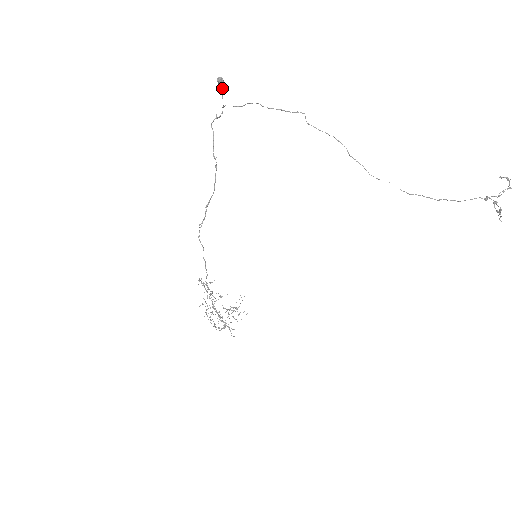
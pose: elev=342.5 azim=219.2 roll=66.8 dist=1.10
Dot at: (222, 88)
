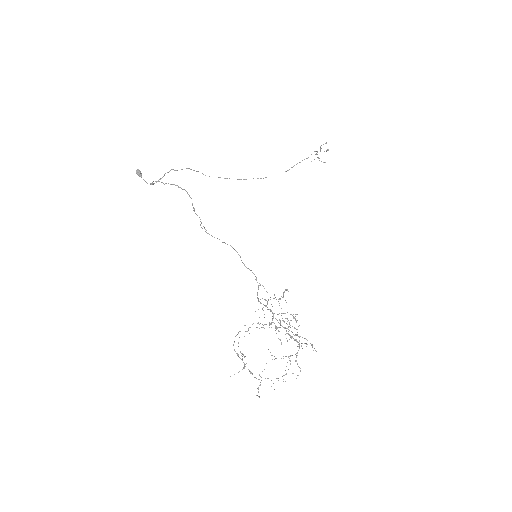
Dot at: occluded
